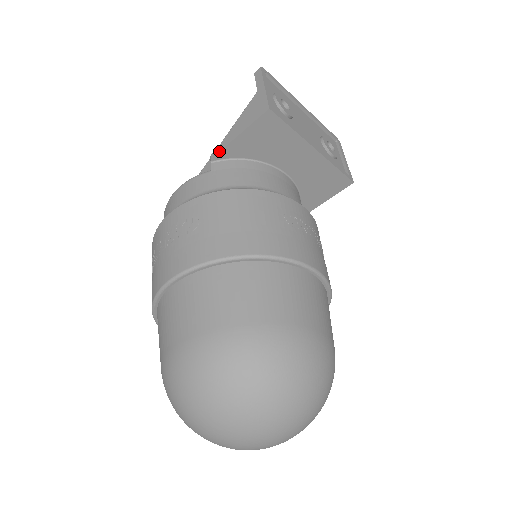
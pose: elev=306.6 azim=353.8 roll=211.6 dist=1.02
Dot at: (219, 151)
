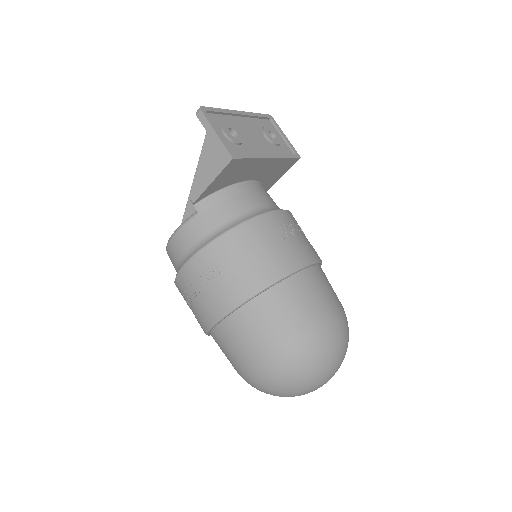
Dot at: (198, 197)
